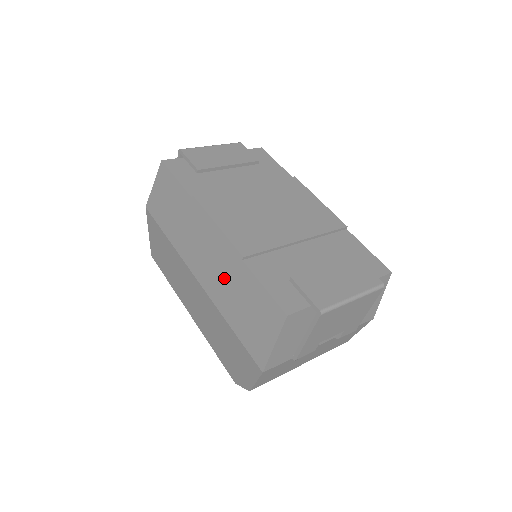
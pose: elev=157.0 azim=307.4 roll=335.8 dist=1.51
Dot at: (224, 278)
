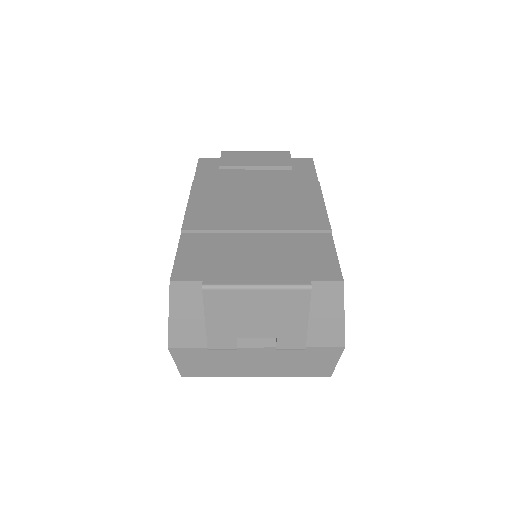
Dot at: occluded
